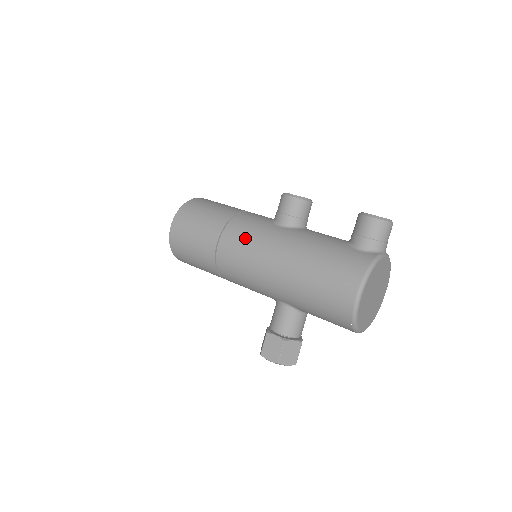
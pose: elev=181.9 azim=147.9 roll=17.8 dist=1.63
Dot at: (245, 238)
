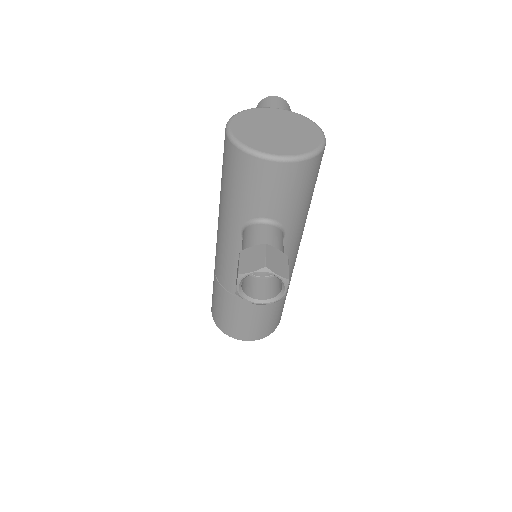
Dot at: occluded
